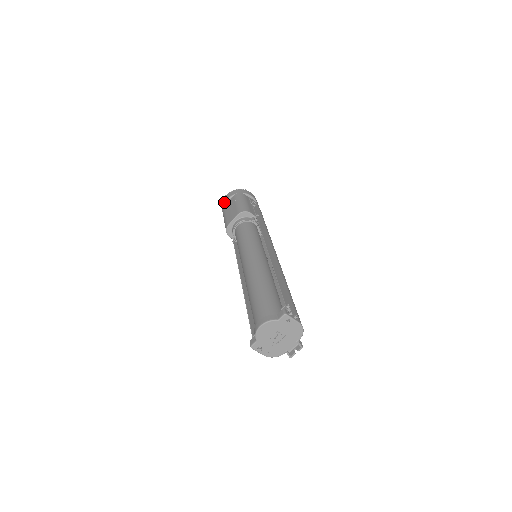
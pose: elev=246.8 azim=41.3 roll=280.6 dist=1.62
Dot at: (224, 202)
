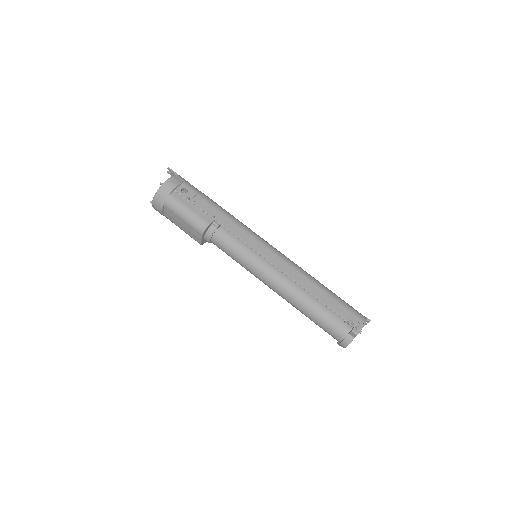
Dot at: (160, 213)
